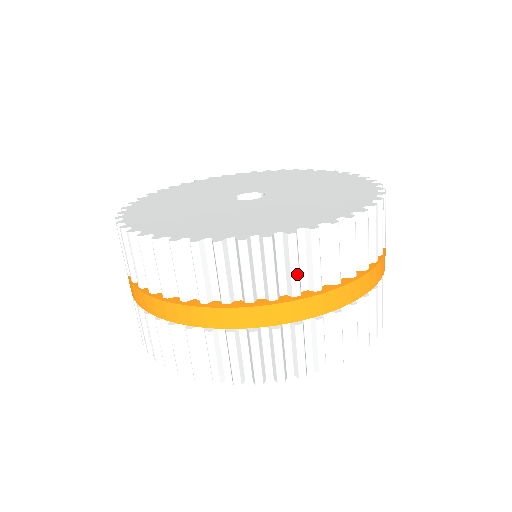
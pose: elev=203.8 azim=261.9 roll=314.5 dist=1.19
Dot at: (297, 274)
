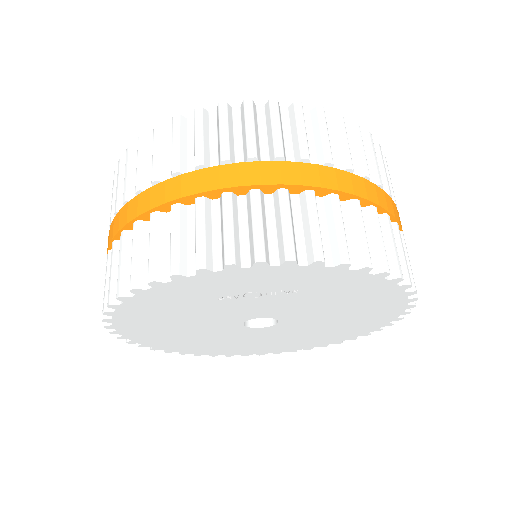
Dot at: (305, 138)
